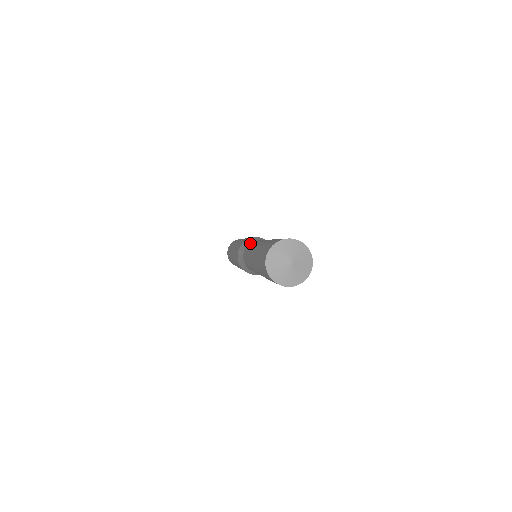
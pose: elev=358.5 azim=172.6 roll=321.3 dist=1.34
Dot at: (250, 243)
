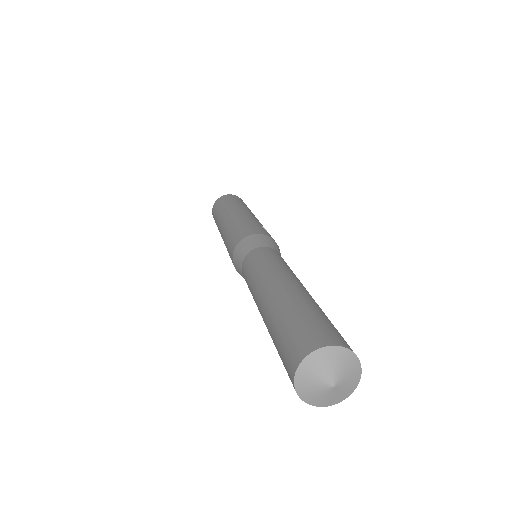
Dot at: (254, 251)
